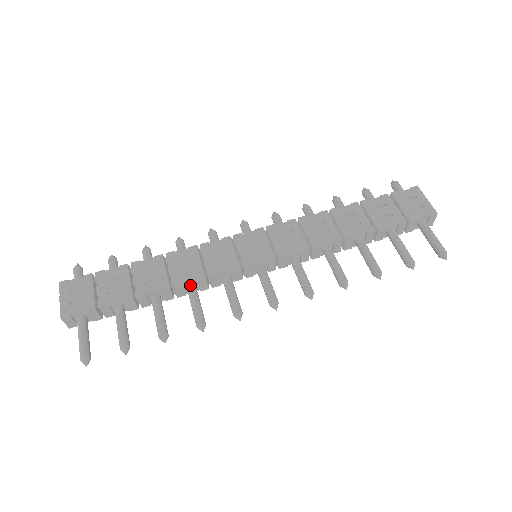
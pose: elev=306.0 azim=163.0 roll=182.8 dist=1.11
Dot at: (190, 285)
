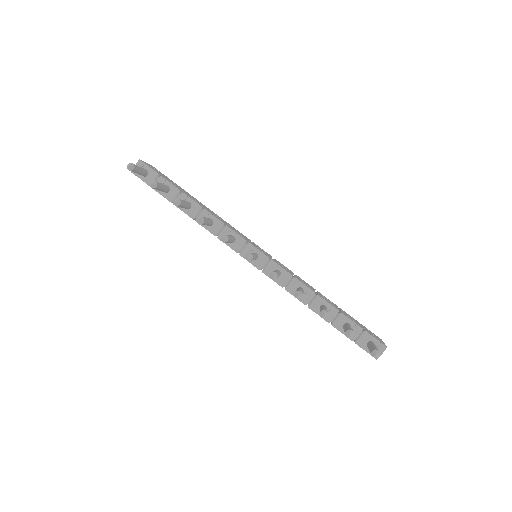
Dot at: (212, 219)
